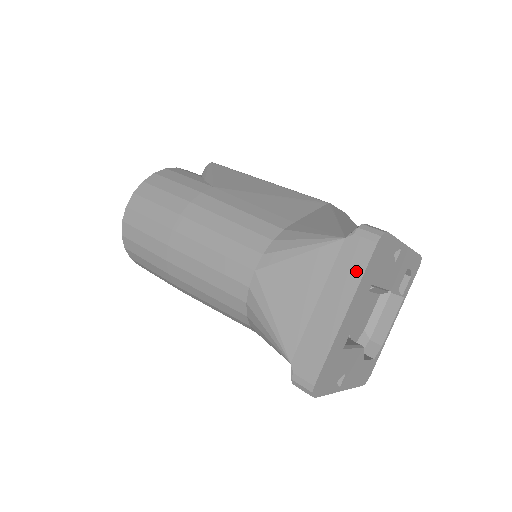
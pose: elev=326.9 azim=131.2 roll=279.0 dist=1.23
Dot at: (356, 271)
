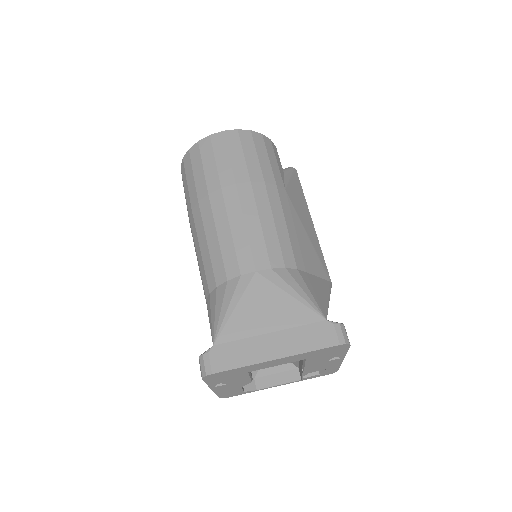
Dot at: (311, 344)
